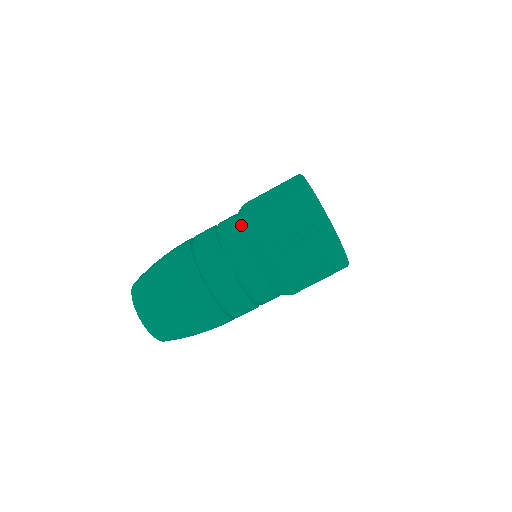
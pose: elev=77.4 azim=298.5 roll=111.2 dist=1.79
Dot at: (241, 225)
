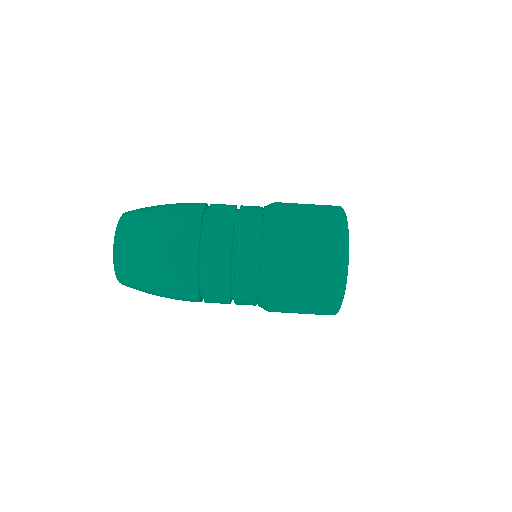
Dot at: (264, 206)
